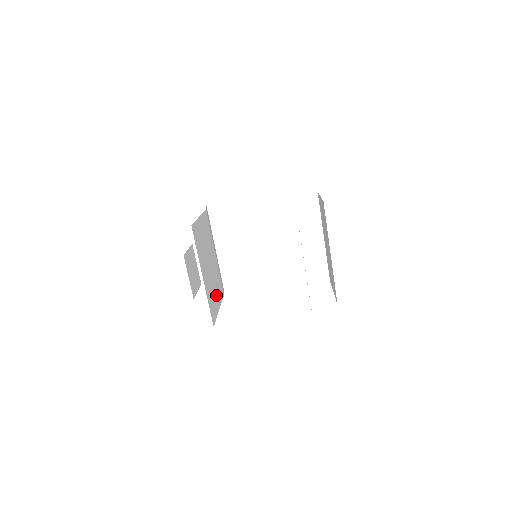
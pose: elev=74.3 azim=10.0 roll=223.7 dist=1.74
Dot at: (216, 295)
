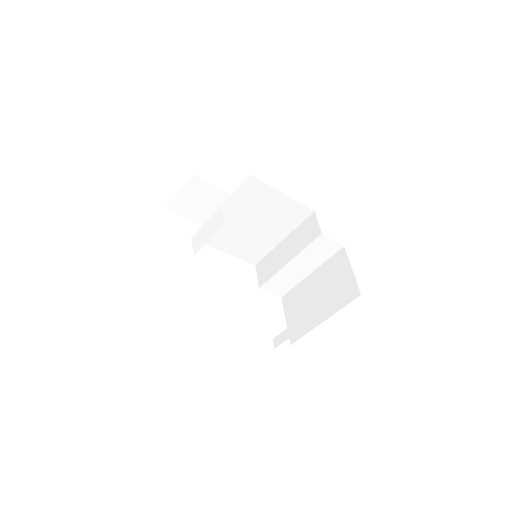
Dot at: occluded
